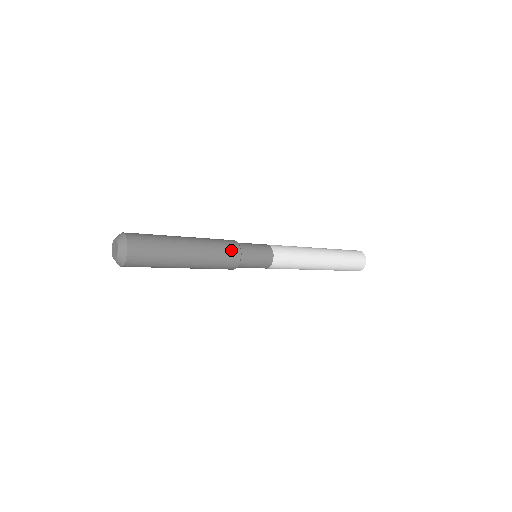
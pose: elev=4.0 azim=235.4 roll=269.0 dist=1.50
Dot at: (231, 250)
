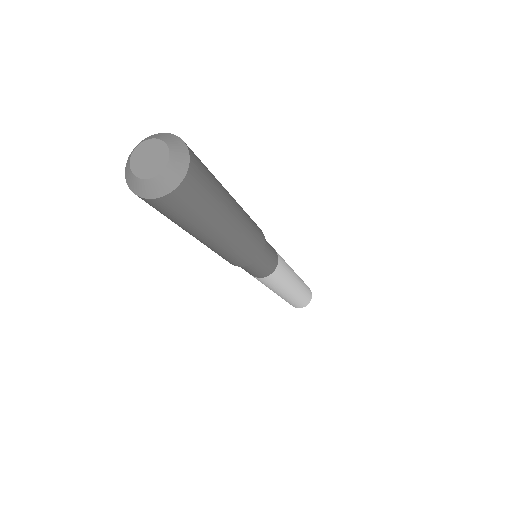
Dot at: (259, 246)
